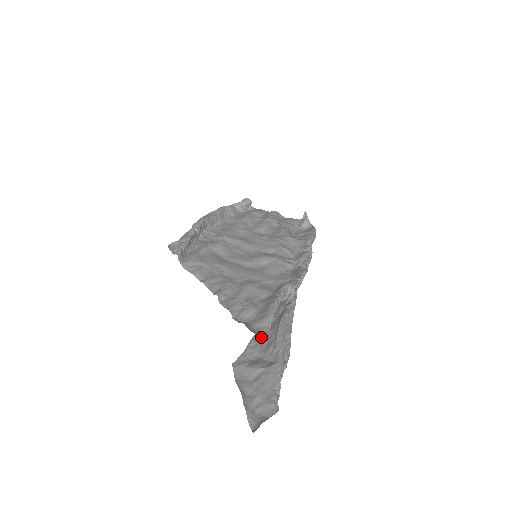
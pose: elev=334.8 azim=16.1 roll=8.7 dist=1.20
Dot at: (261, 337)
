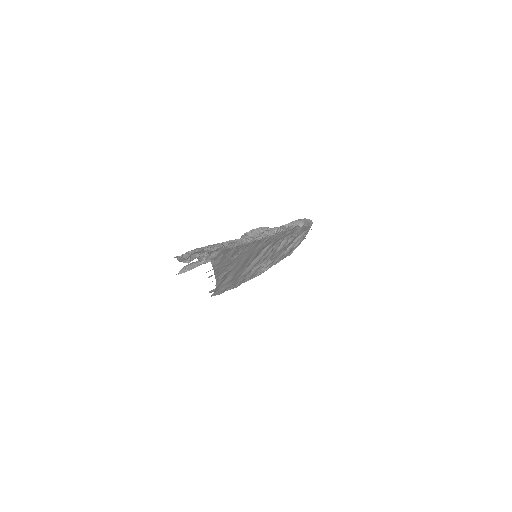
Dot at: (201, 257)
